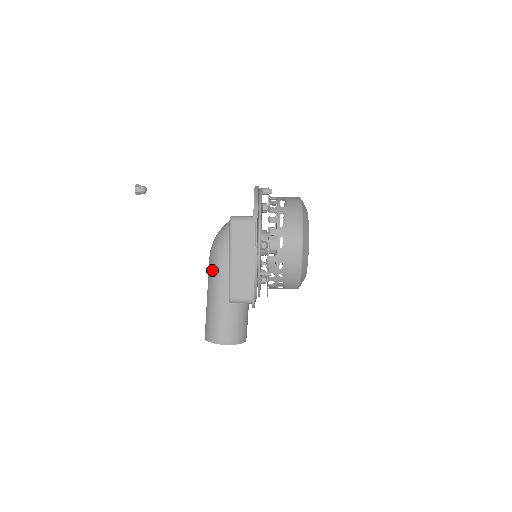
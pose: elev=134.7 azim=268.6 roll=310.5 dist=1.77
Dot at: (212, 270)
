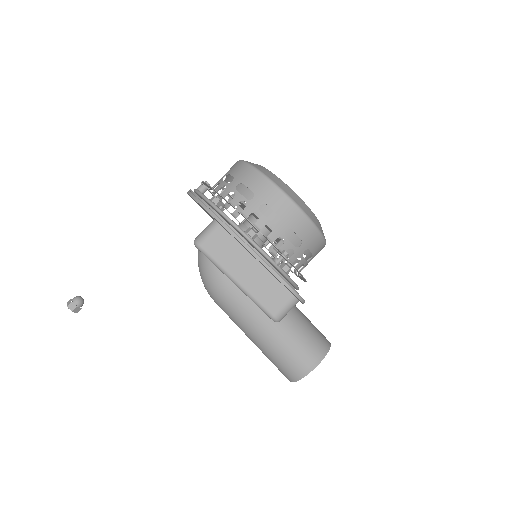
Dot at: (229, 311)
